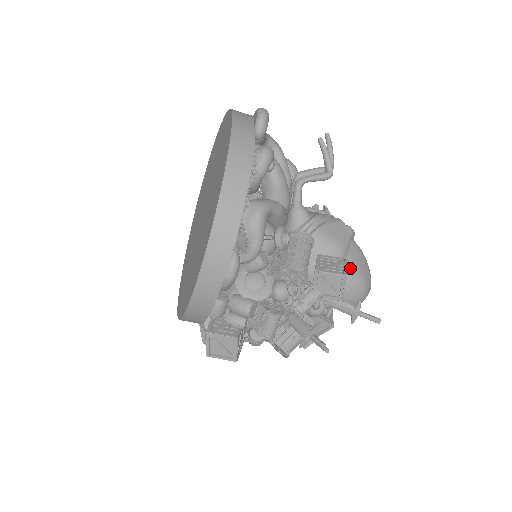
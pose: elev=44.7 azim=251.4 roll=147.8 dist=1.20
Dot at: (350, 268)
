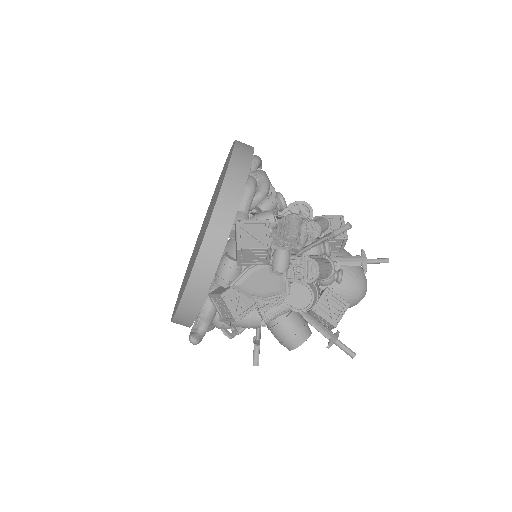
Dot at: occluded
